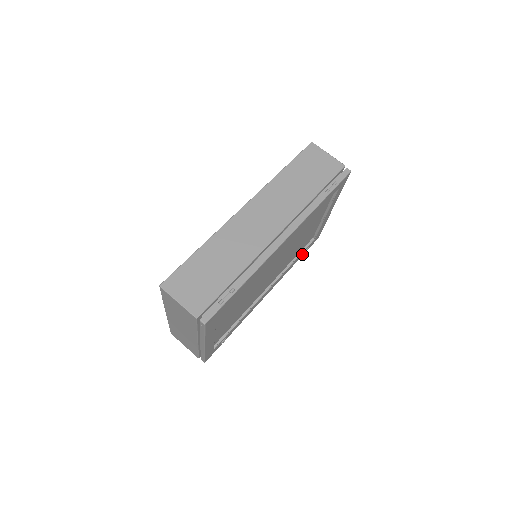
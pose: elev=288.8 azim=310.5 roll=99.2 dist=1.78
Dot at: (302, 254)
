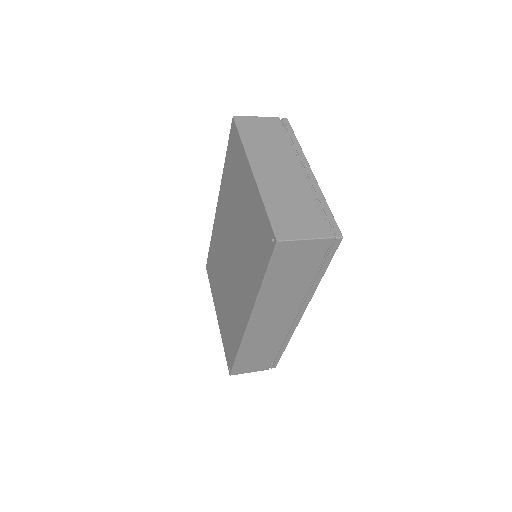
Dot at: (281, 346)
